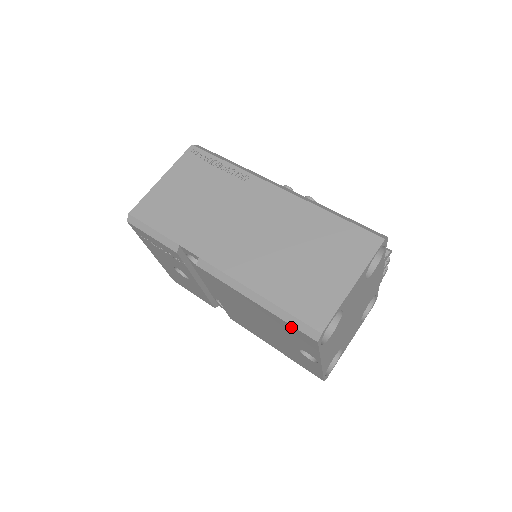
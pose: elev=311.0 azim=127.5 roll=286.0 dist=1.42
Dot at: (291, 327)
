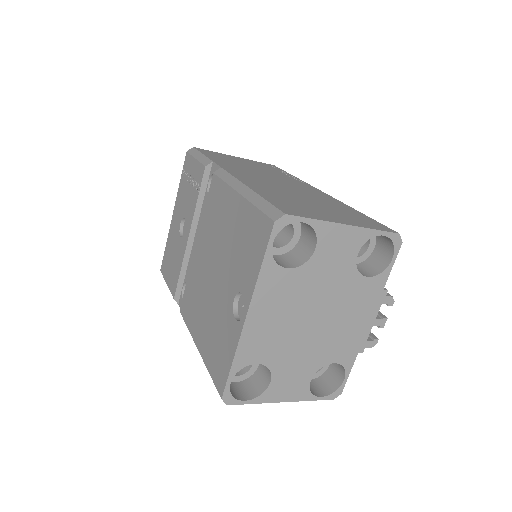
Dot at: (256, 216)
